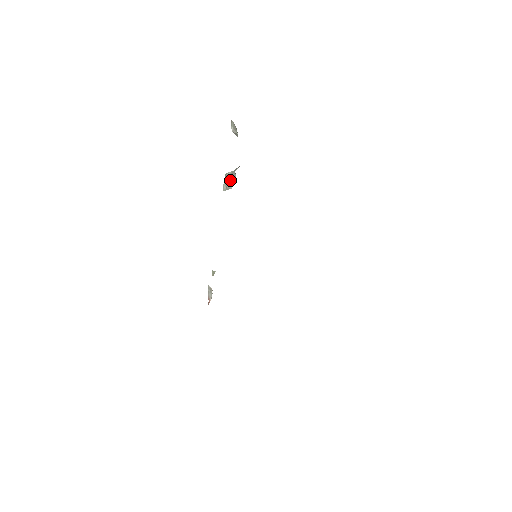
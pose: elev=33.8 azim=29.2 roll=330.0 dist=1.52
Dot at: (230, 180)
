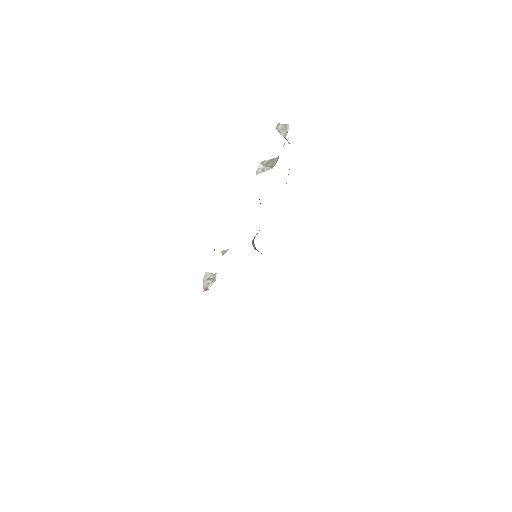
Dot at: (269, 164)
